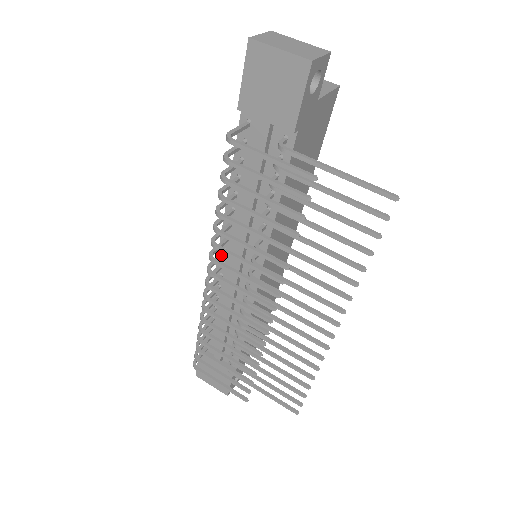
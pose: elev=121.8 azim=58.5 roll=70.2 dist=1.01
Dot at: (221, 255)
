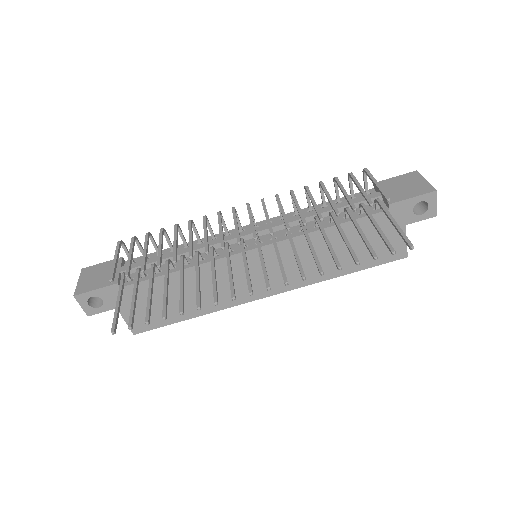
Dot at: occluded
